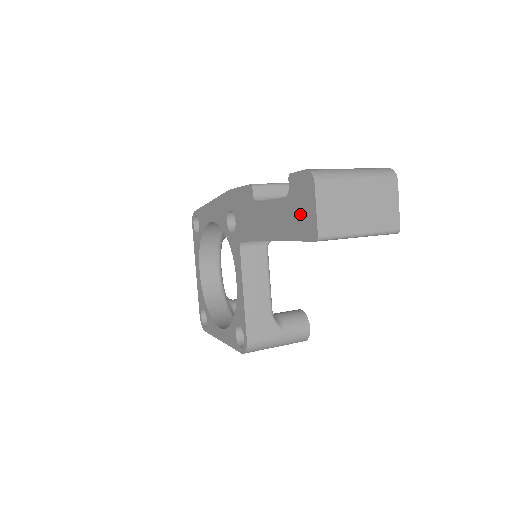
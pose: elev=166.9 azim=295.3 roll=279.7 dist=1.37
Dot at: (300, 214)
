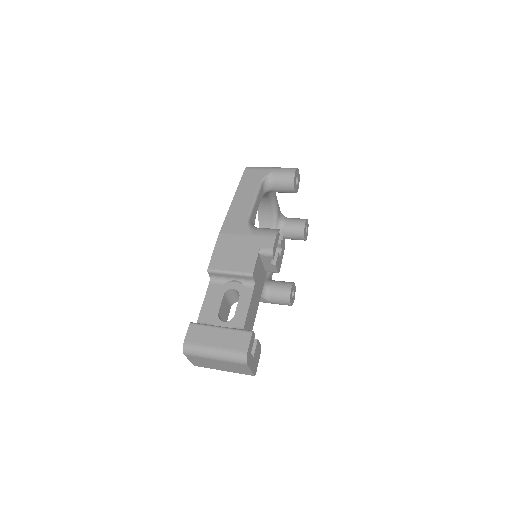
Dot at: occluded
